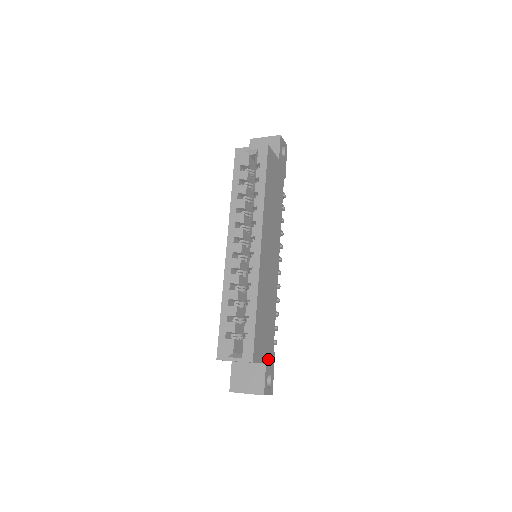
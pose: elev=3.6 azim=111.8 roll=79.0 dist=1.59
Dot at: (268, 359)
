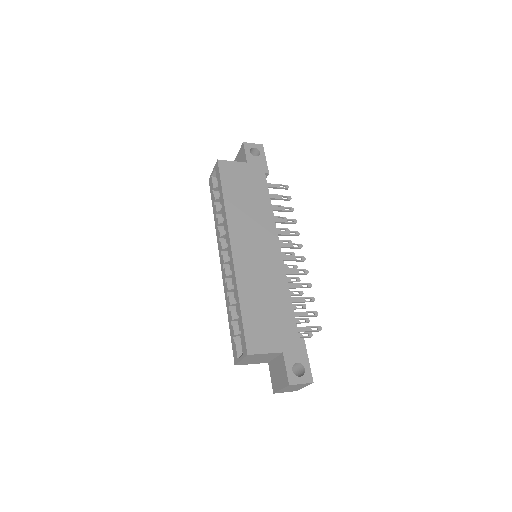
Dot at: (288, 347)
